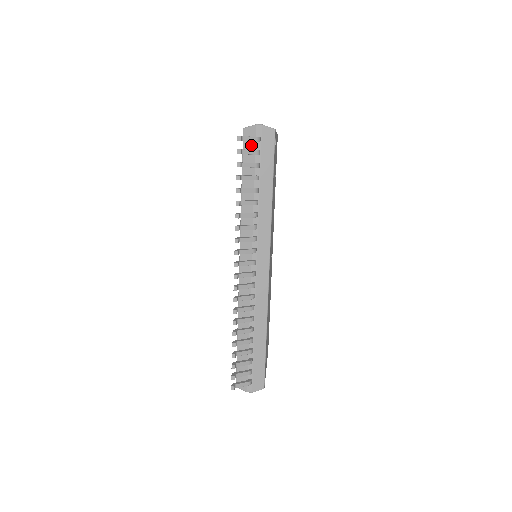
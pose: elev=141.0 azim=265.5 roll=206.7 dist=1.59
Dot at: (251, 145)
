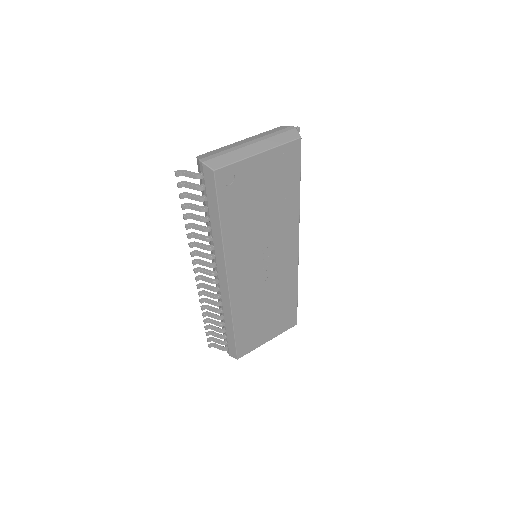
Dot at: occluded
